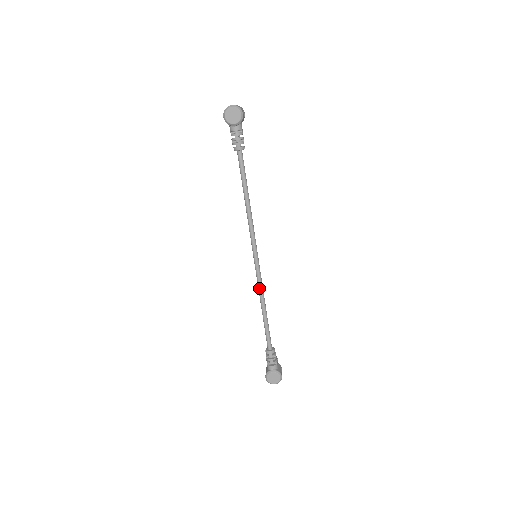
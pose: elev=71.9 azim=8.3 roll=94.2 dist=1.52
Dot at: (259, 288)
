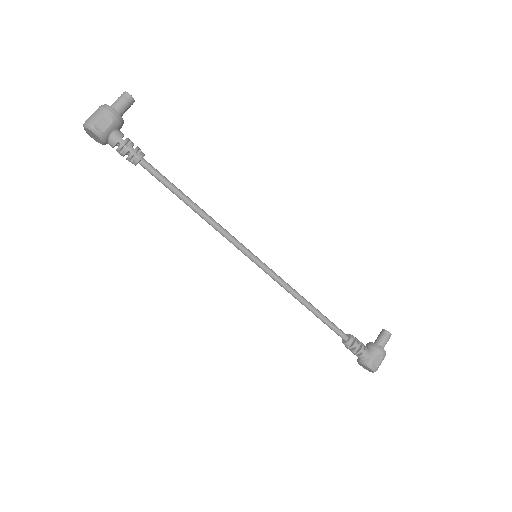
Dot at: (283, 287)
